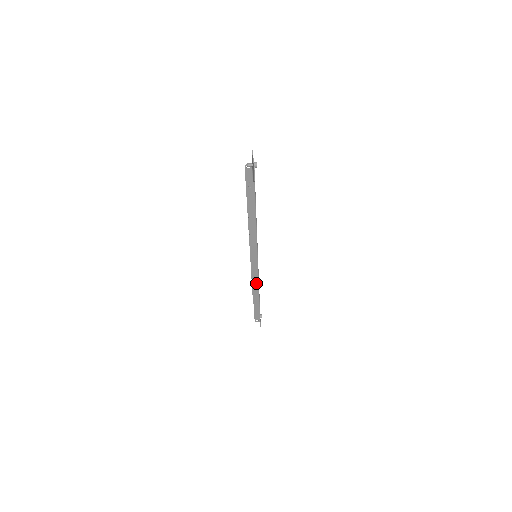
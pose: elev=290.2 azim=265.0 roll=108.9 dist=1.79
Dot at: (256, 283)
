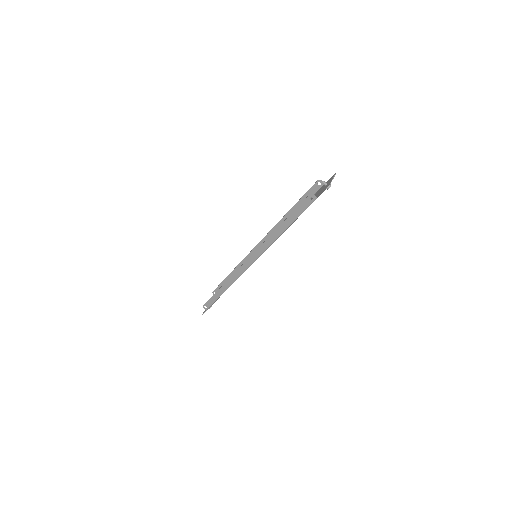
Dot at: (236, 277)
